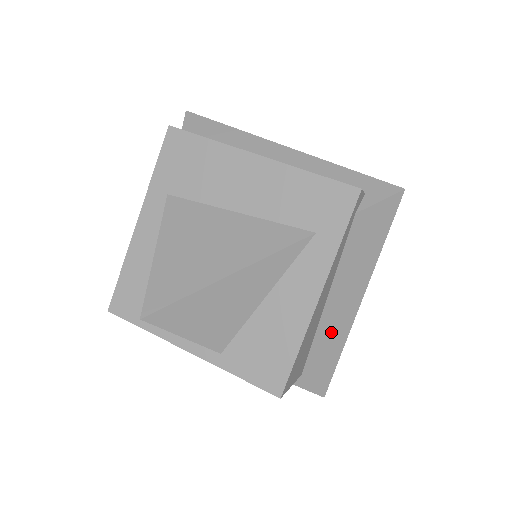
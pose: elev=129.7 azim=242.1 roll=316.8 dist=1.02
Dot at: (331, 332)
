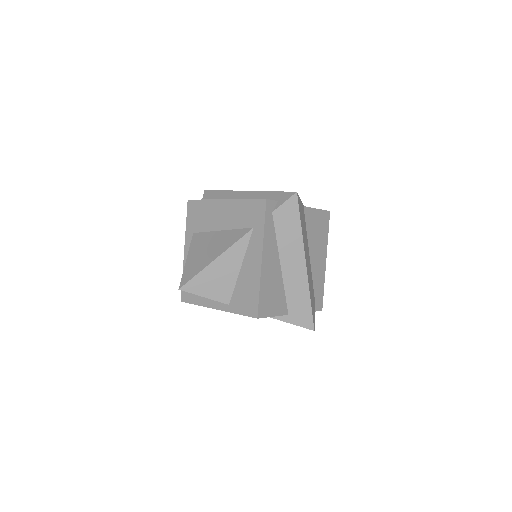
Dot at: (295, 284)
